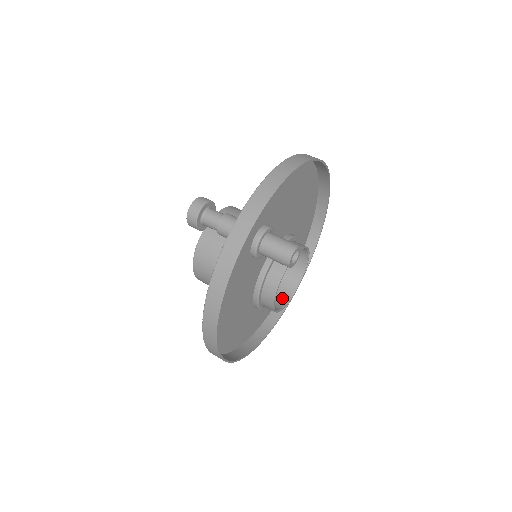
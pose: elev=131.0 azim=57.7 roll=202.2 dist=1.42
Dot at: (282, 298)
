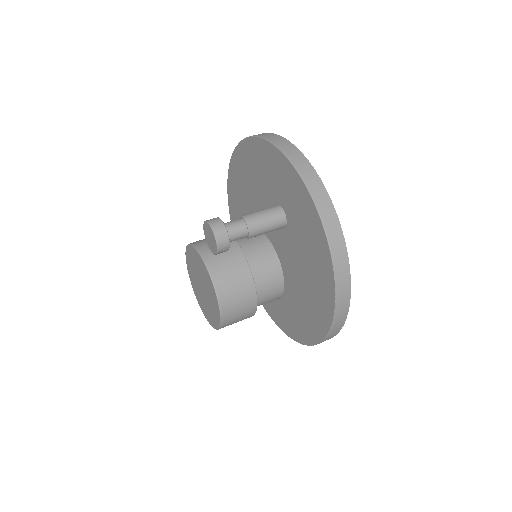
Dot at: occluded
